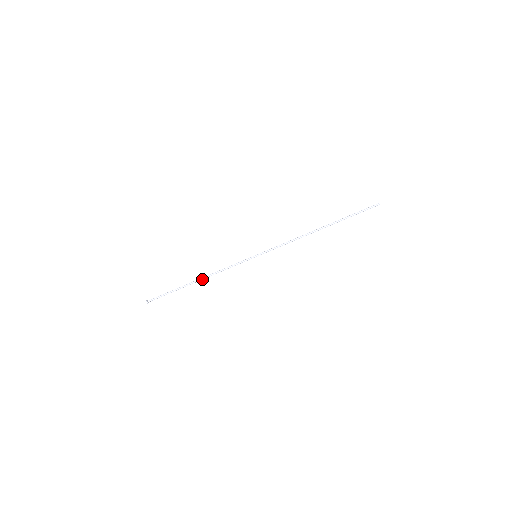
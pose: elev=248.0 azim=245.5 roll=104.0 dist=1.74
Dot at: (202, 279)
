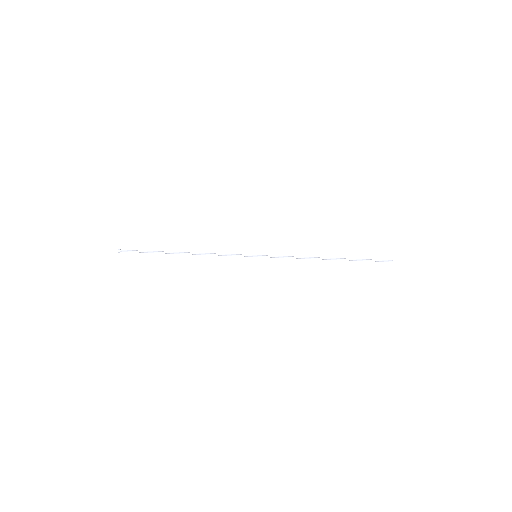
Dot at: occluded
